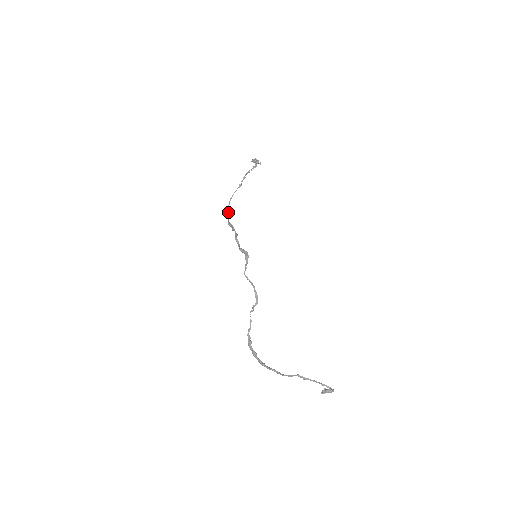
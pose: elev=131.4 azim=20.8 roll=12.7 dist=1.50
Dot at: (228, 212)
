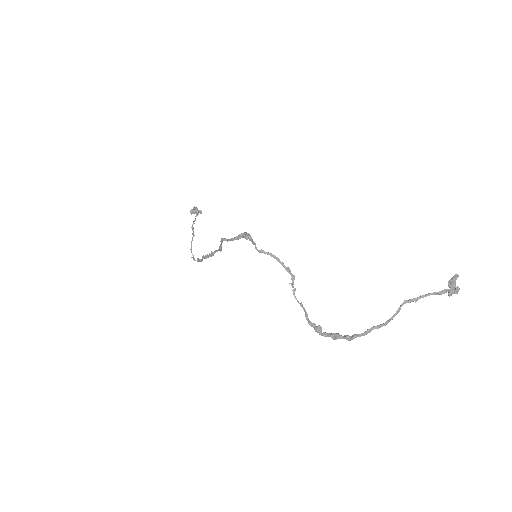
Dot at: occluded
